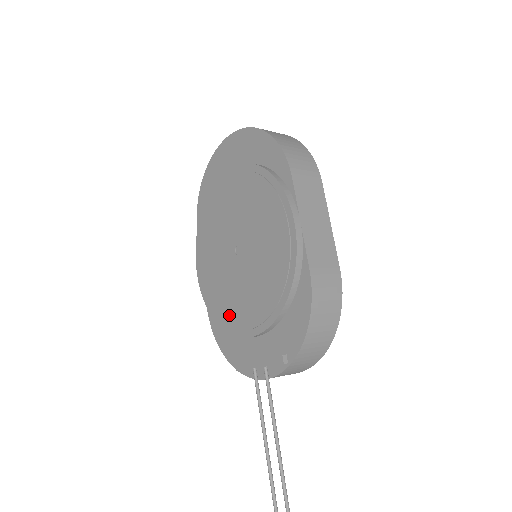
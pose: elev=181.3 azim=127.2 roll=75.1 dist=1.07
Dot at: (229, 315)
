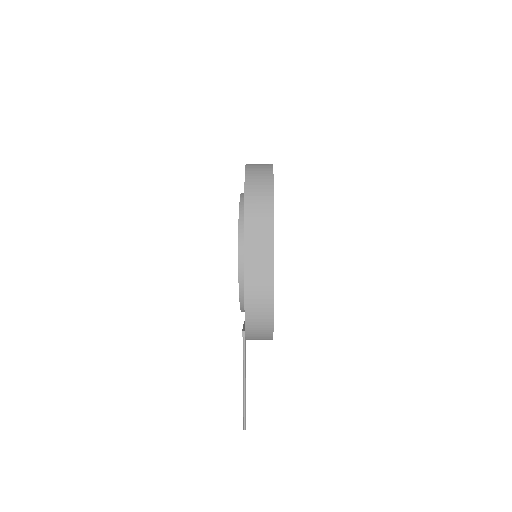
Dot at: occluded
